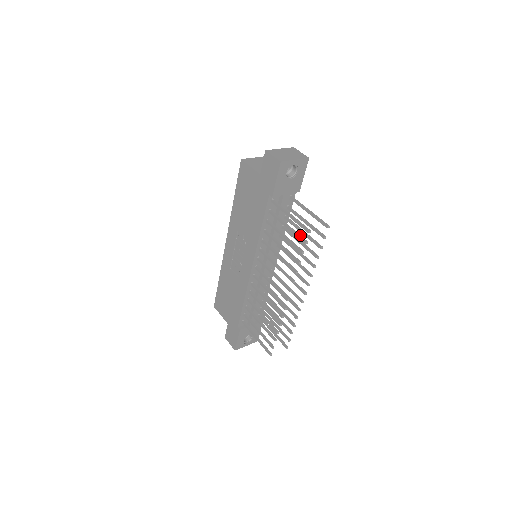
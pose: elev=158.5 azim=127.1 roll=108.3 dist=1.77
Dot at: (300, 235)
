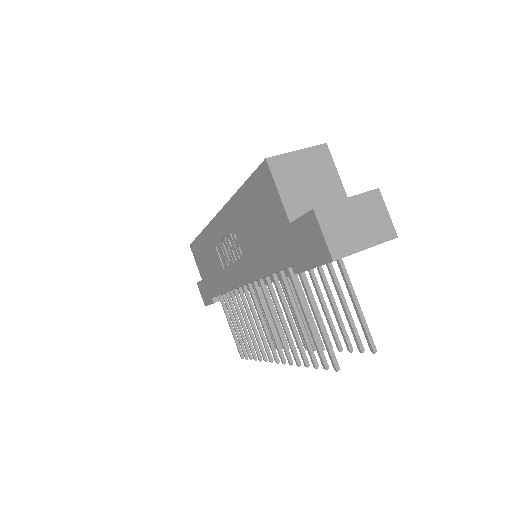
Dot at: (321, 348)
